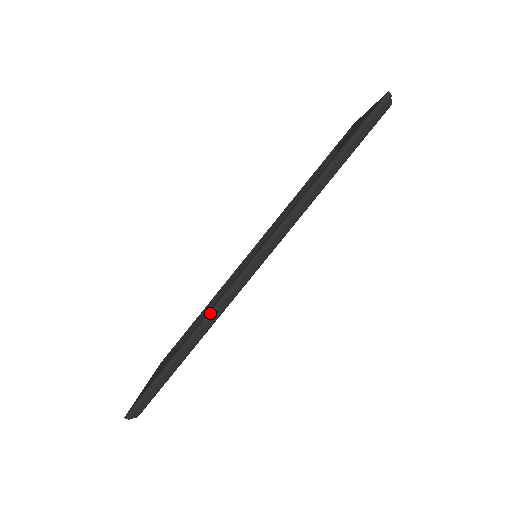
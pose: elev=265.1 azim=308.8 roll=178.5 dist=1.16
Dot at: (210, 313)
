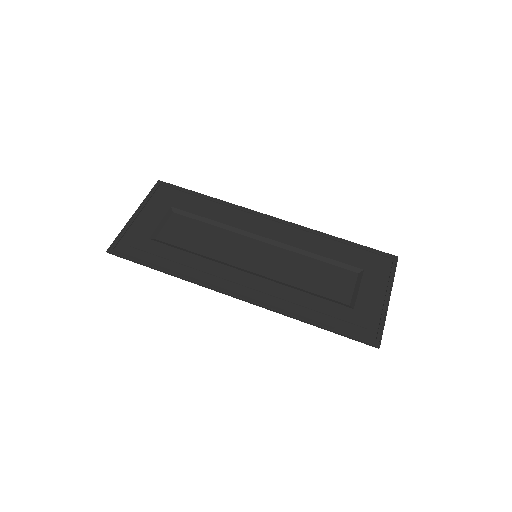
Dot at: (194, 282)
